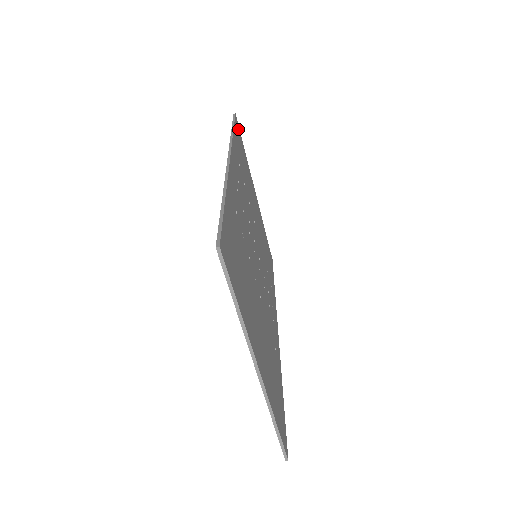
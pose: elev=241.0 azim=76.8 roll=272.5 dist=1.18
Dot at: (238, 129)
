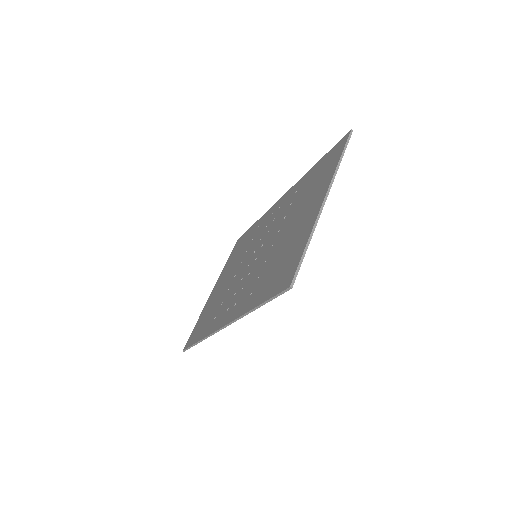
Dot at: occluded
